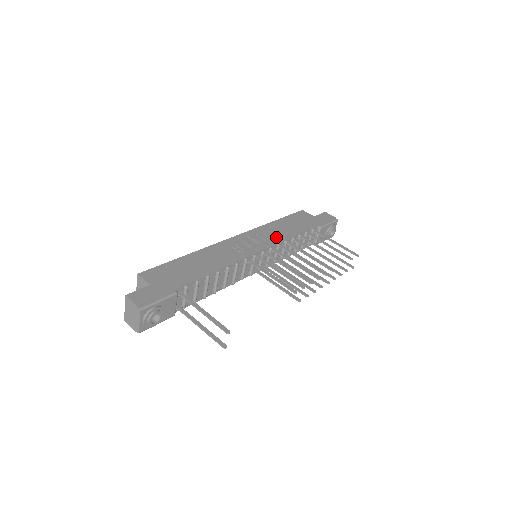
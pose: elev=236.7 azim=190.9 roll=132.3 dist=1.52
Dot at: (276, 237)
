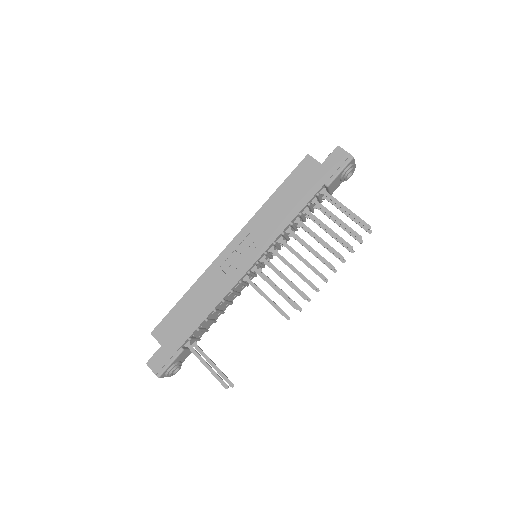
Dot at: (271, 231)
